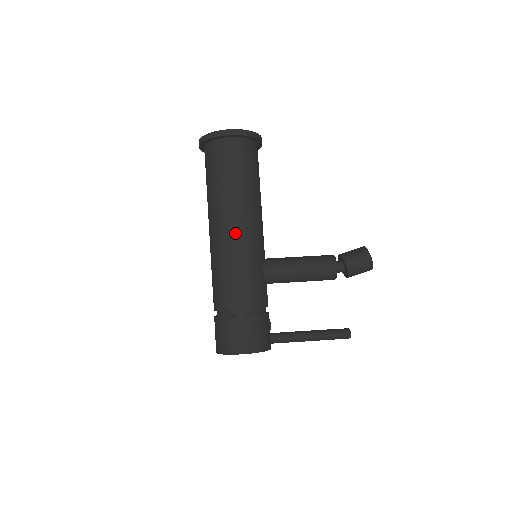
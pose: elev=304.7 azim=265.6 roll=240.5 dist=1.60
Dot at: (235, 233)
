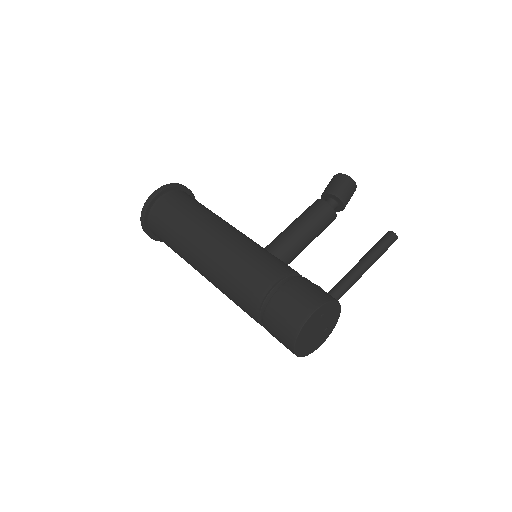
Dot at: (217, 242)
